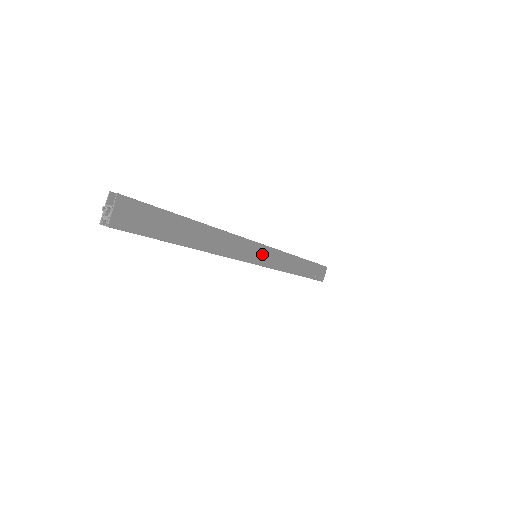
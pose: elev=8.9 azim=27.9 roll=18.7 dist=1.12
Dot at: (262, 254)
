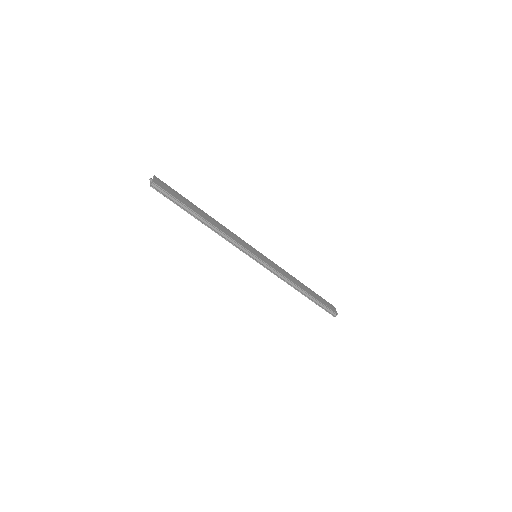
Dot at: (259, 255)
